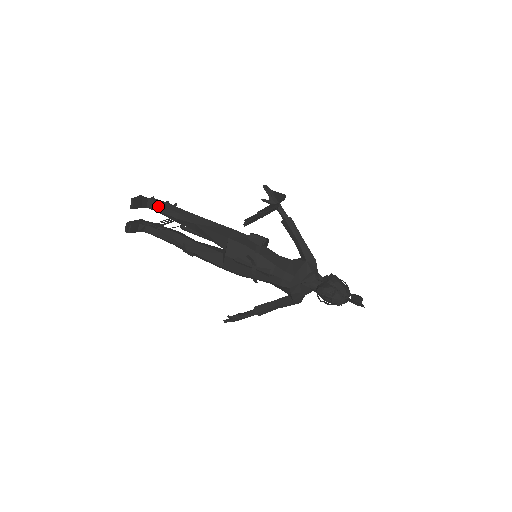
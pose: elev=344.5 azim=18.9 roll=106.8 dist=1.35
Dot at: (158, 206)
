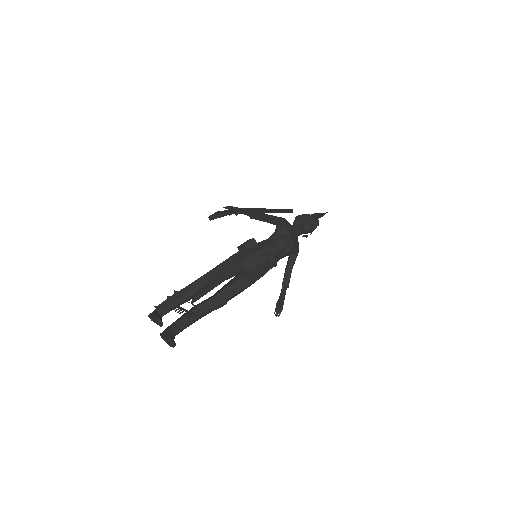
Dot at: (168, 306)
